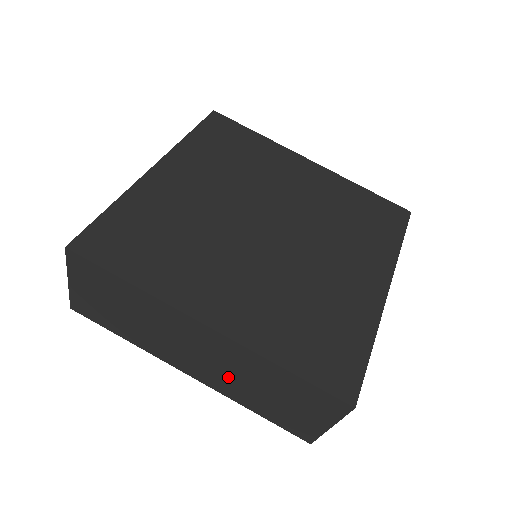
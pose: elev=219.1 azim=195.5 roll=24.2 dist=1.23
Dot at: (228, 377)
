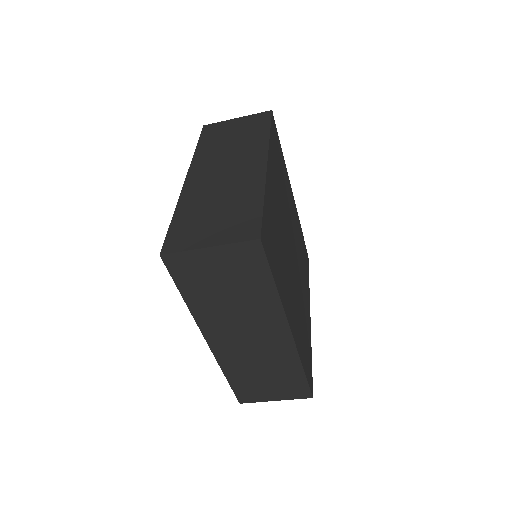
Dot at: (247, 357)
